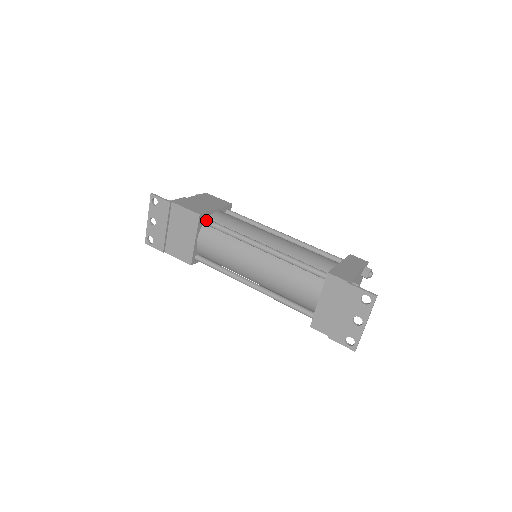
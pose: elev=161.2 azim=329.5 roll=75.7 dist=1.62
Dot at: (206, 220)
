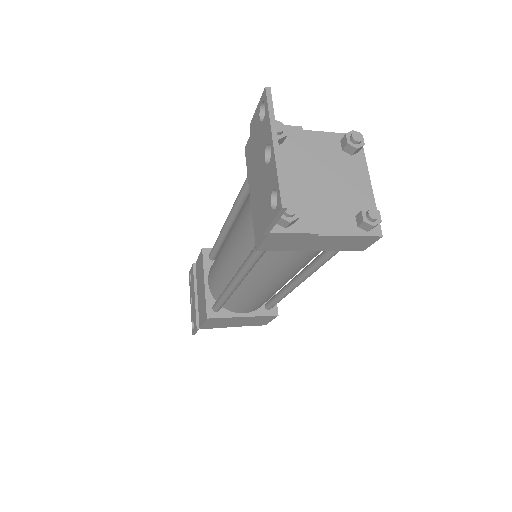
Dot at: (210, 252)
